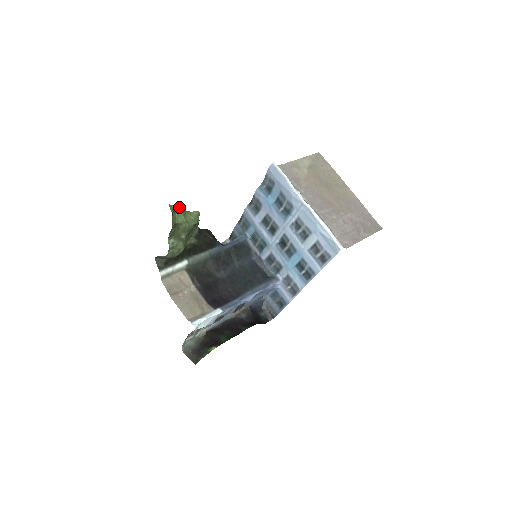
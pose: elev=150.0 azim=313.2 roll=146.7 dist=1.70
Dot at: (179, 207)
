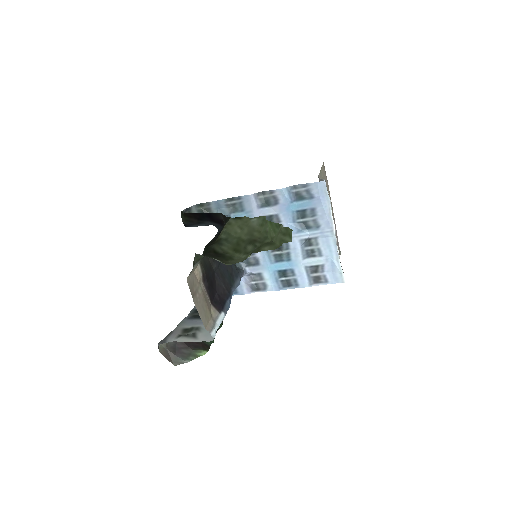
Dot at: (282, 225)
